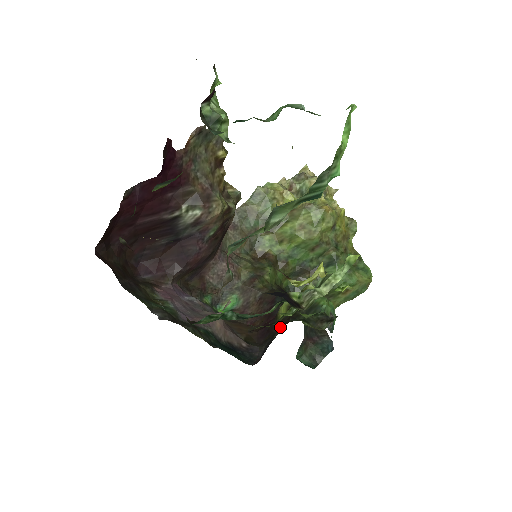
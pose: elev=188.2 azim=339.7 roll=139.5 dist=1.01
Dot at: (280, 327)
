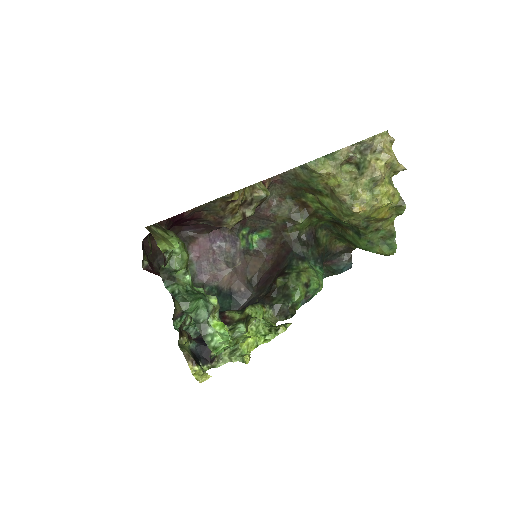
Dot at: (257, 302)
